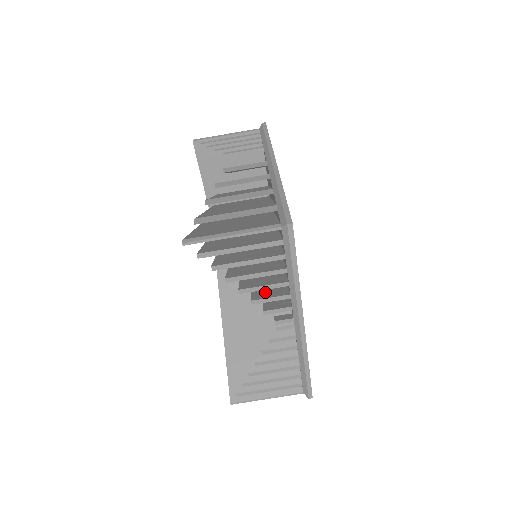
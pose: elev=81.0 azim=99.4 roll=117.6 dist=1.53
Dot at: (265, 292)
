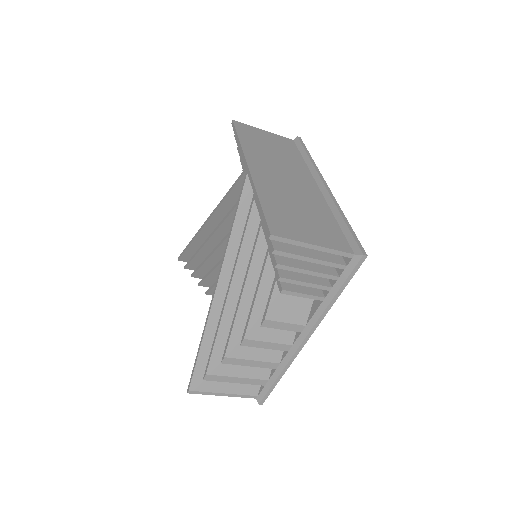
Dot at: occluded
